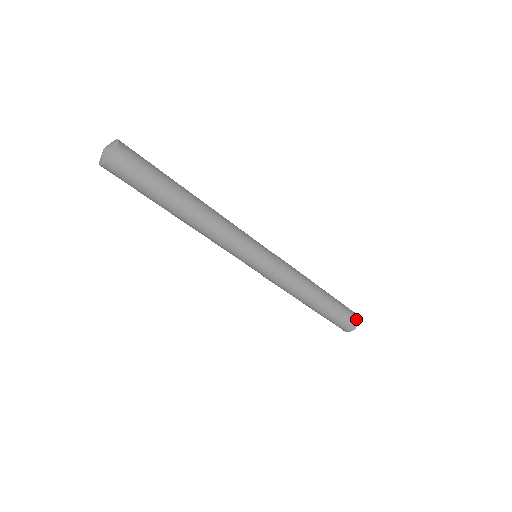
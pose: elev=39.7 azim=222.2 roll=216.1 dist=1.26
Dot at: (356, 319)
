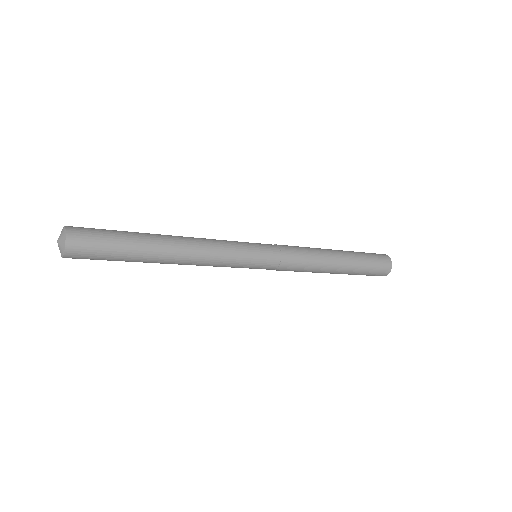
Dot at: (386, 272)
